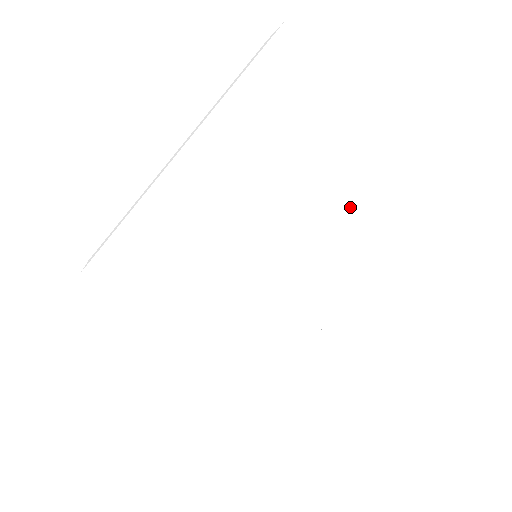
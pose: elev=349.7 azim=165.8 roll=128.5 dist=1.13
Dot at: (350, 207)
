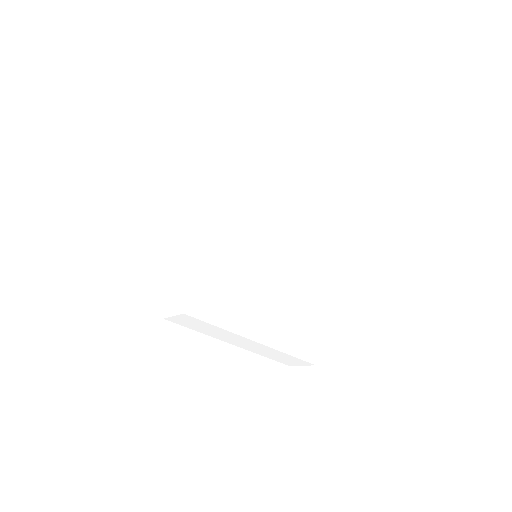
Dot at: (288, 198)
